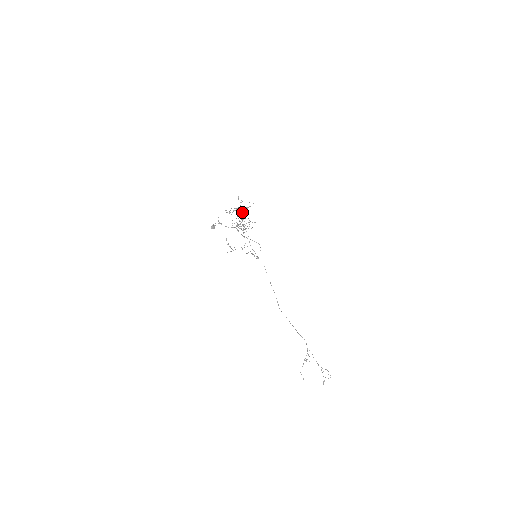
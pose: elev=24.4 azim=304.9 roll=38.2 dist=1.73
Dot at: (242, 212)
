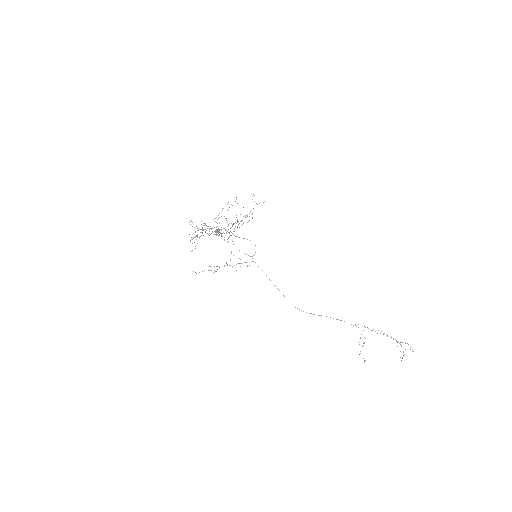
Dot at: occluded
